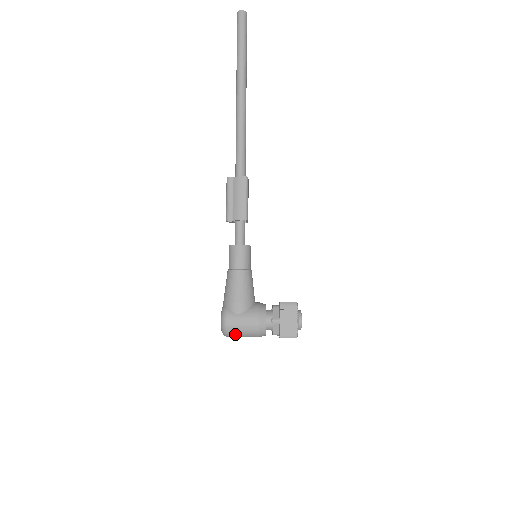
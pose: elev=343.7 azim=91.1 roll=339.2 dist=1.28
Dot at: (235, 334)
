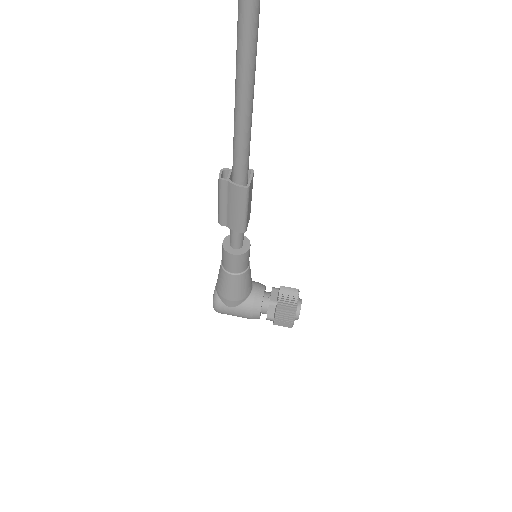
Dot at: occluded
